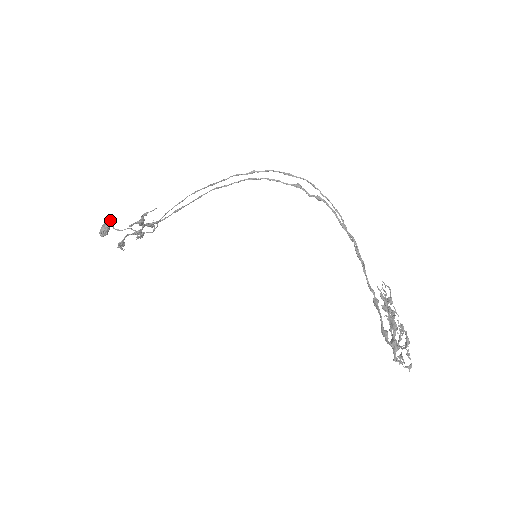
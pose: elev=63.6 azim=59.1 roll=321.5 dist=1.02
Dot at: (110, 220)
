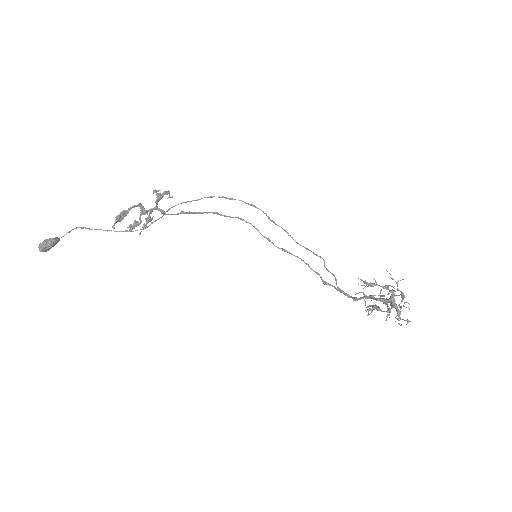
Dot at: occluded
